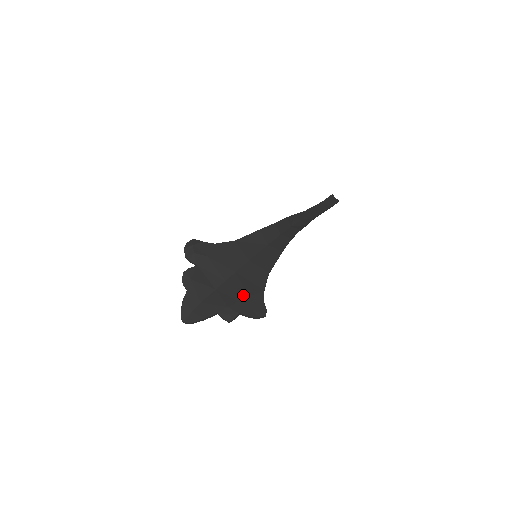
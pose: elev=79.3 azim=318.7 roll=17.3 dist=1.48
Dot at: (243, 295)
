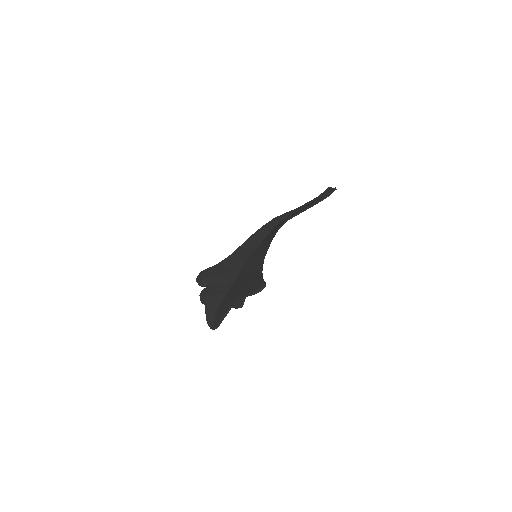
Dot at: (245, 283)
